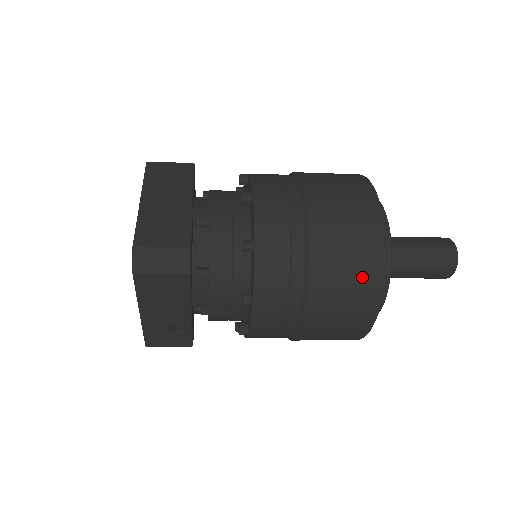
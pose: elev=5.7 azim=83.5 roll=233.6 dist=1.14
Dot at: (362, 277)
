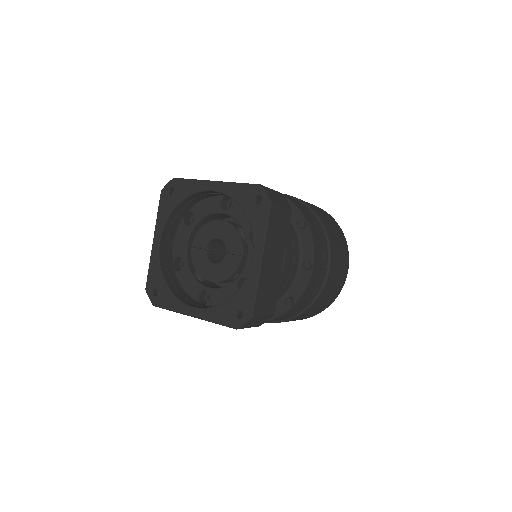
Dot at: (310, 316)
